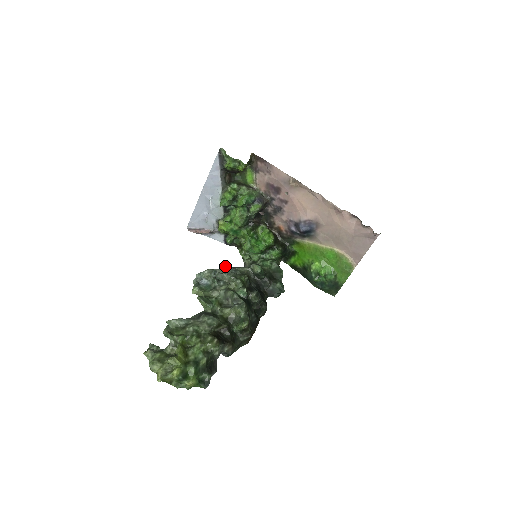
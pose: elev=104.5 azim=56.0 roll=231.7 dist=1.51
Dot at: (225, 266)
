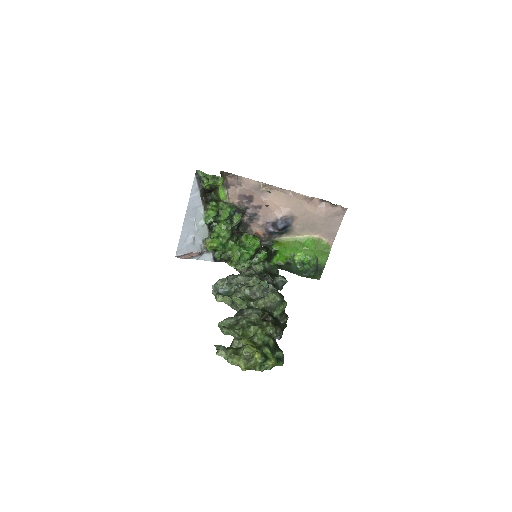
Dot at: (230, 275)
